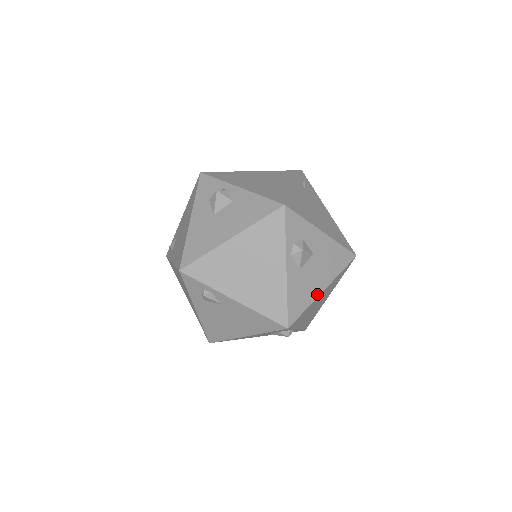
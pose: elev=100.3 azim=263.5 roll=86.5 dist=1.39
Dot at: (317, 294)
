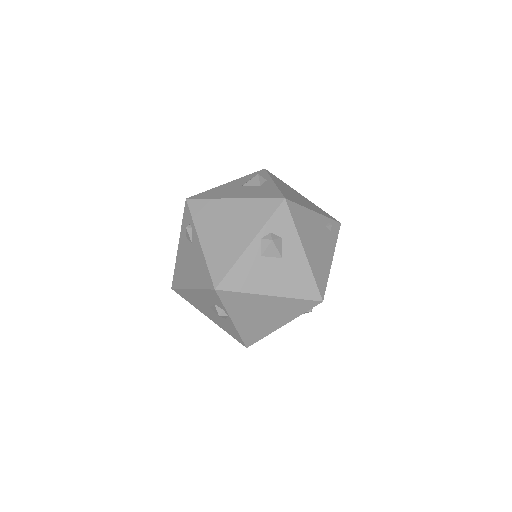
Dot at: (261, 292)
